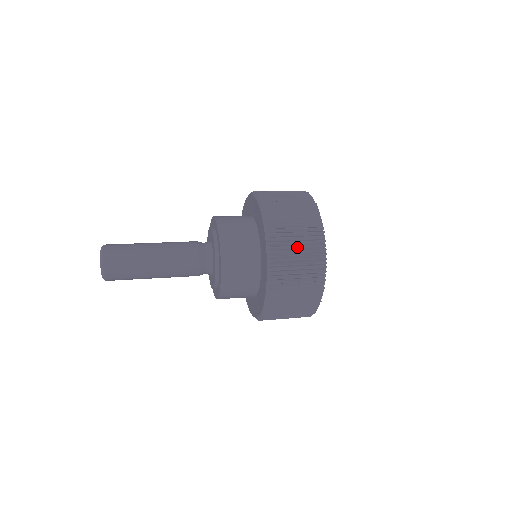
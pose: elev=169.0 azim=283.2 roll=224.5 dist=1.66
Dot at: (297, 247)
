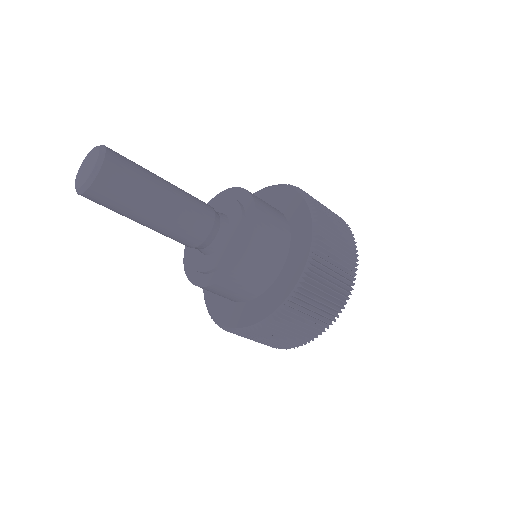
Dot at: (329, 283)
